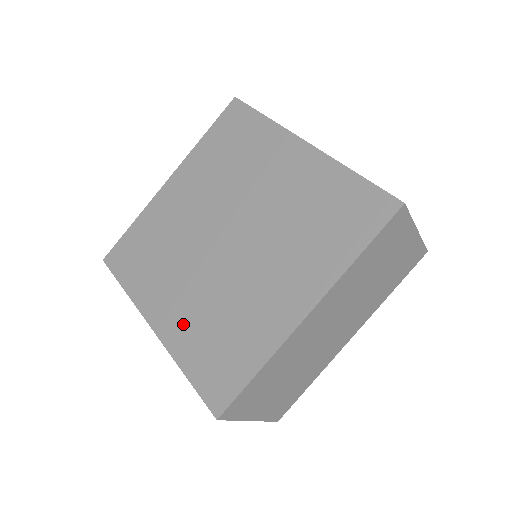
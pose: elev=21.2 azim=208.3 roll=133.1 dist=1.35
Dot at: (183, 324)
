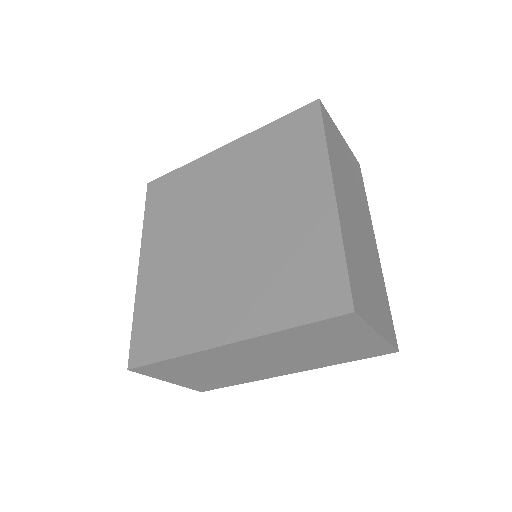
Dot at: (251, 307)
